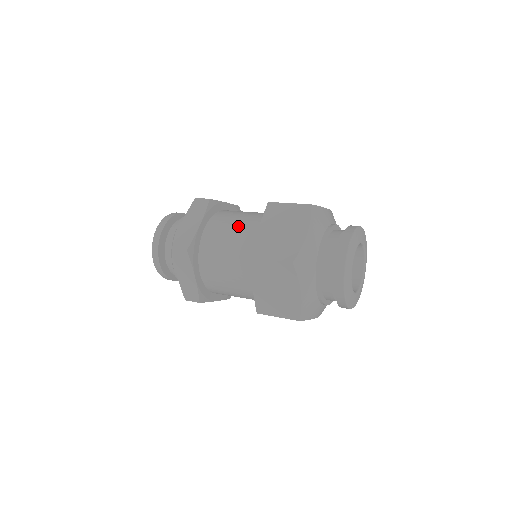
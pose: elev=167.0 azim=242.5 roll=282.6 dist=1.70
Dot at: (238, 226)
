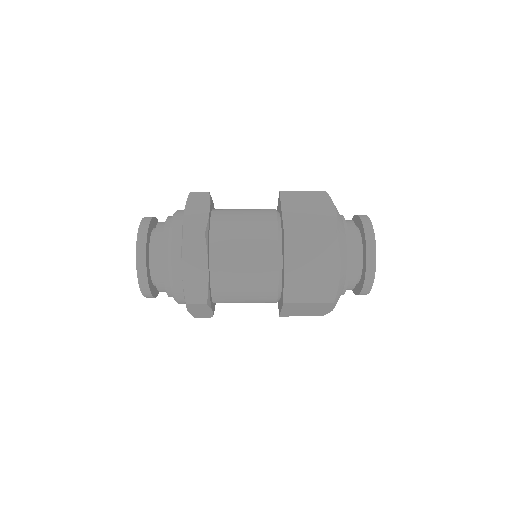
Dot at: (251, 214)
